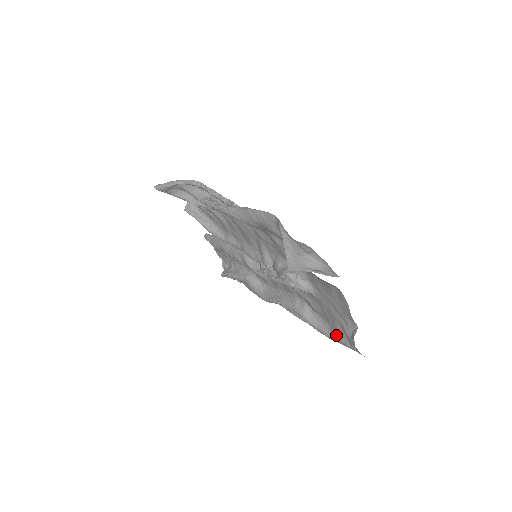
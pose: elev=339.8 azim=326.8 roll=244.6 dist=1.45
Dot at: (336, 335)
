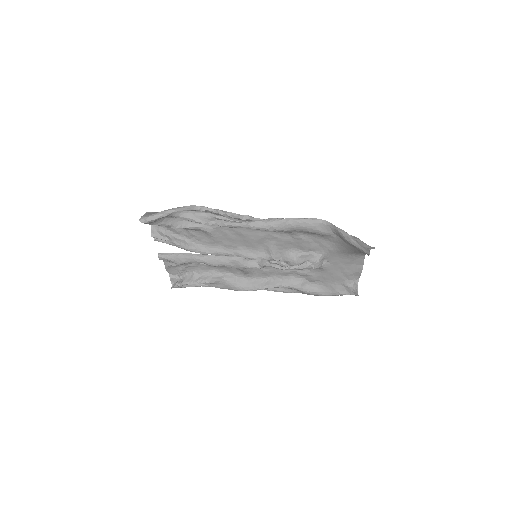
Dot at: (333, 291)
